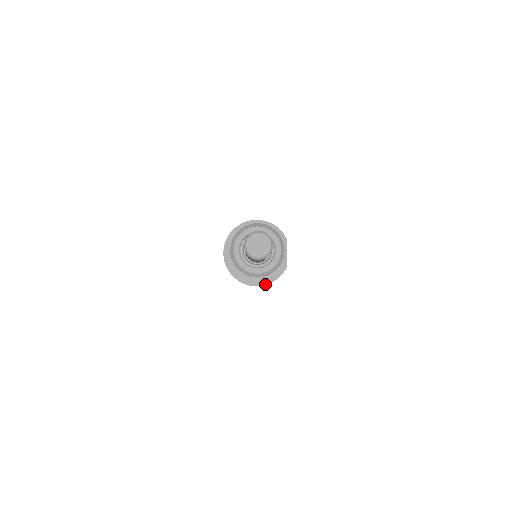
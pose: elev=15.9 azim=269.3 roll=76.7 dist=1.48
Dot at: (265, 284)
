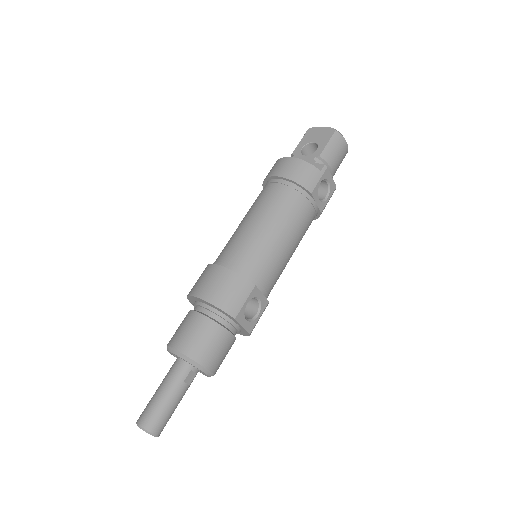
Dot at: (241, 334)
